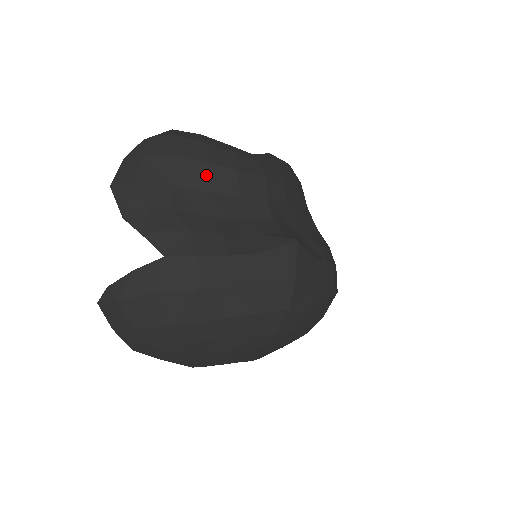
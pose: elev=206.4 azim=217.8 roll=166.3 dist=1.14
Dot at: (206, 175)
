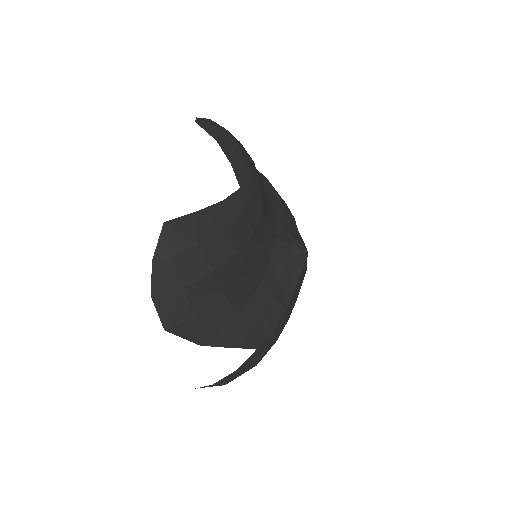
Dot at: (241, 262)
